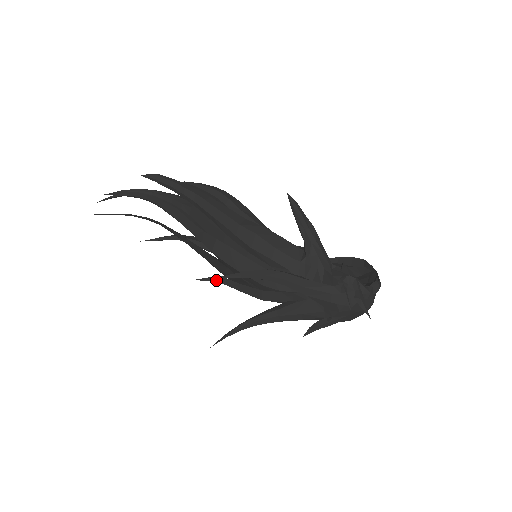
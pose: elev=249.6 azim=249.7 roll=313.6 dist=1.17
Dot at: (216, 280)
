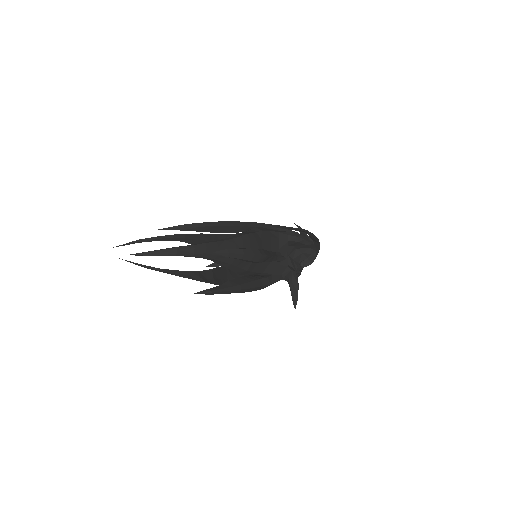
Dot at: (221, 265)
